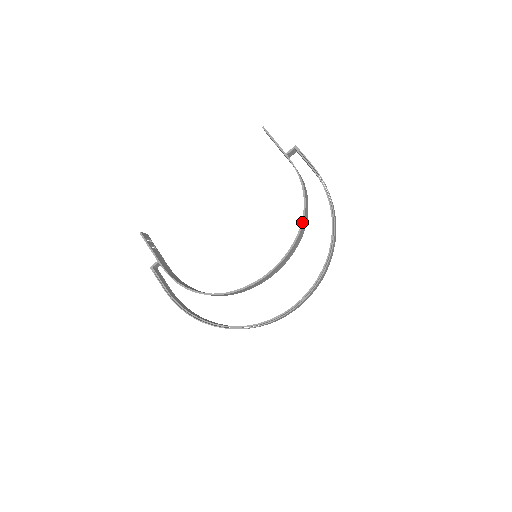
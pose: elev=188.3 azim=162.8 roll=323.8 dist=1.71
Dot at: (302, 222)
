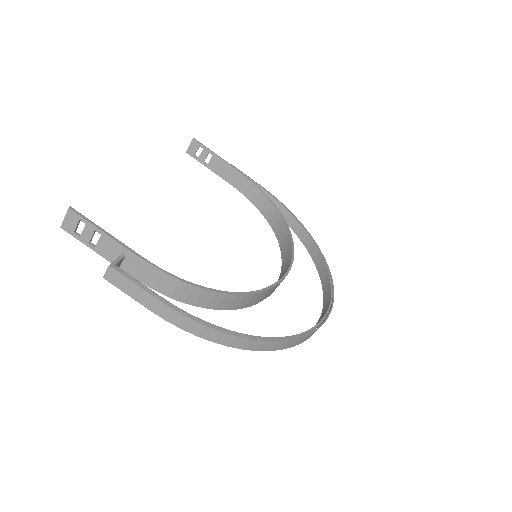
Dot at: (285, 221)
